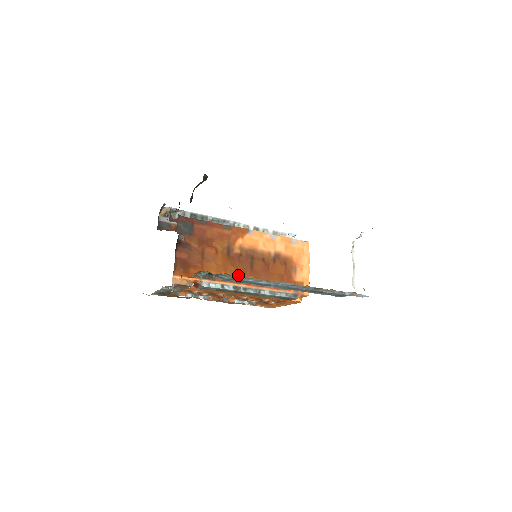
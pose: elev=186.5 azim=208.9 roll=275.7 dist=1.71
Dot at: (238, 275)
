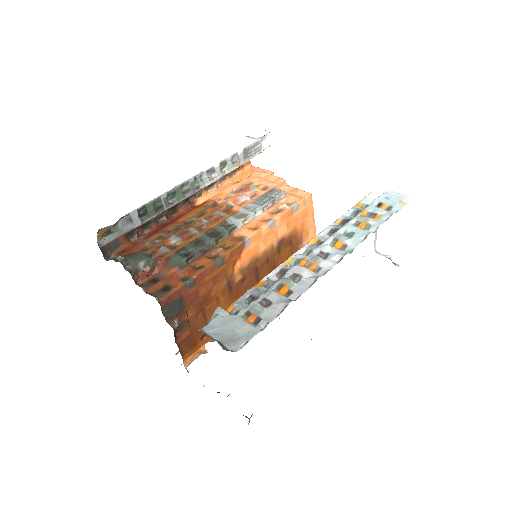
Dot at: occluded
